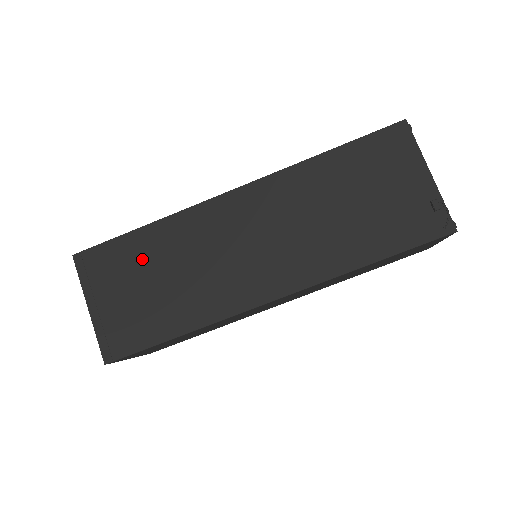
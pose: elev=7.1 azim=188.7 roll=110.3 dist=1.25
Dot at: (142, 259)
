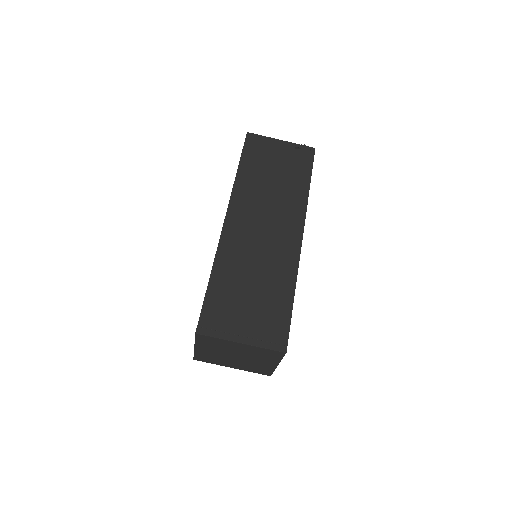
Dot at: (231, 290)
